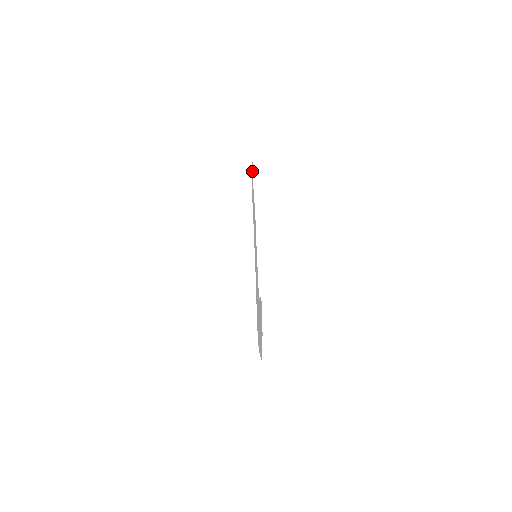
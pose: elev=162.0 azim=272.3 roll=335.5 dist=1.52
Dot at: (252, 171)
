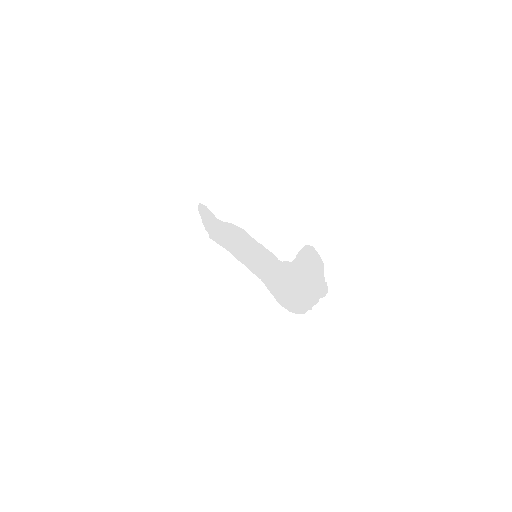
Dot at: (207, 214)
